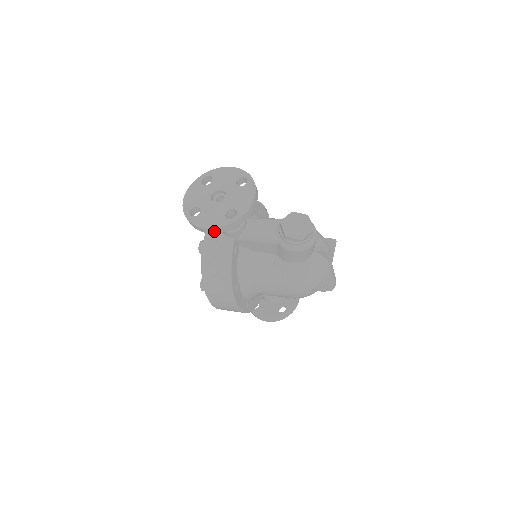
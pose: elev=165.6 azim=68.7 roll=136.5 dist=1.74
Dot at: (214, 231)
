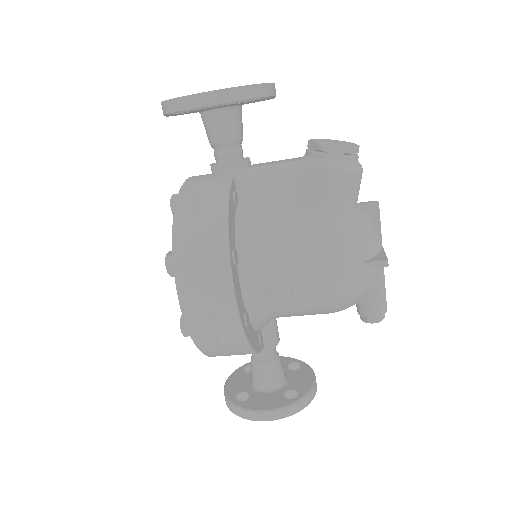
Dot at: (214, 98)
